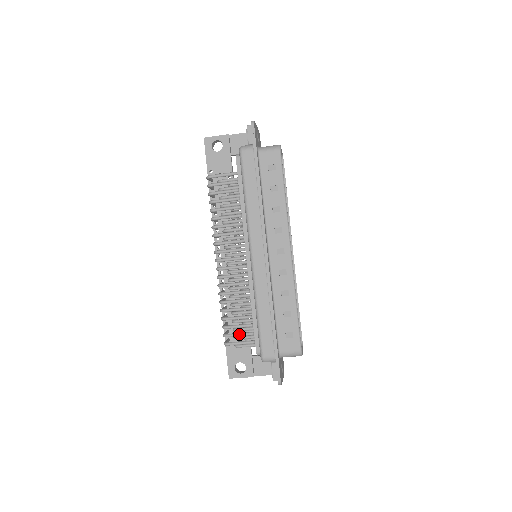
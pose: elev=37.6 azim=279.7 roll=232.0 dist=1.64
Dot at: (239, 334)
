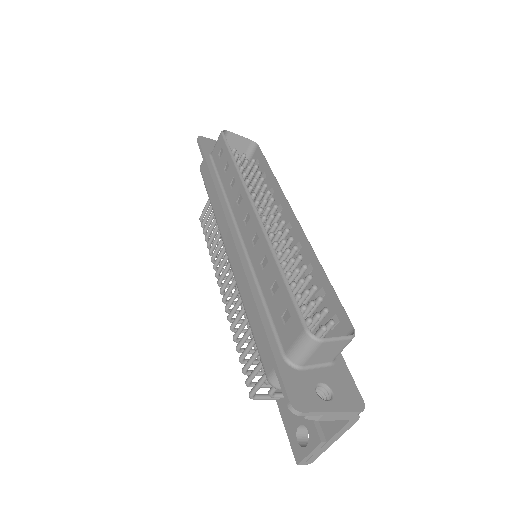
Dot at: (255, 368)
